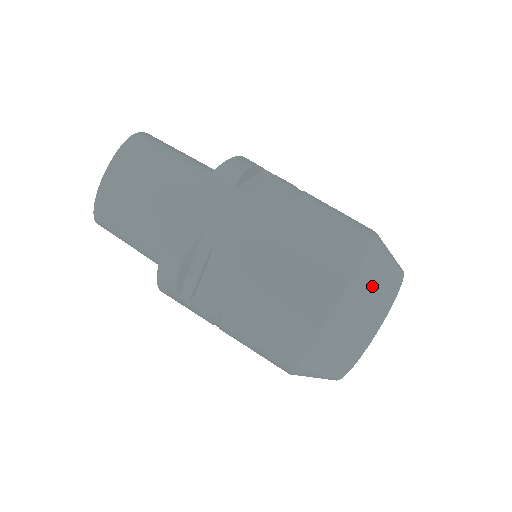
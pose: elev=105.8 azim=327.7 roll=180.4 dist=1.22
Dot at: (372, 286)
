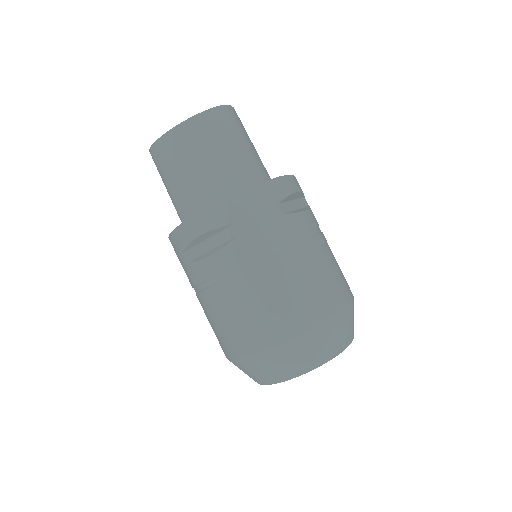
Dot at: (329, 337)
